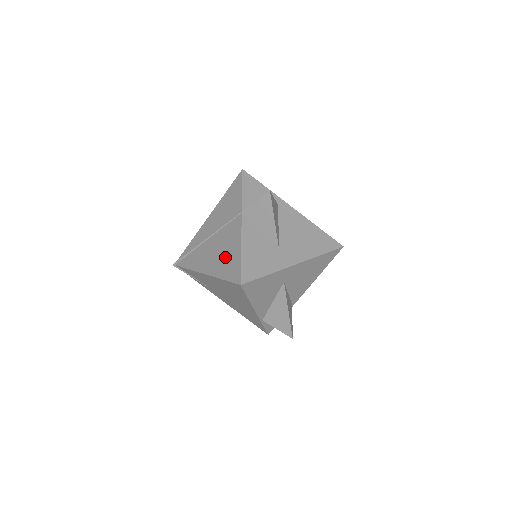
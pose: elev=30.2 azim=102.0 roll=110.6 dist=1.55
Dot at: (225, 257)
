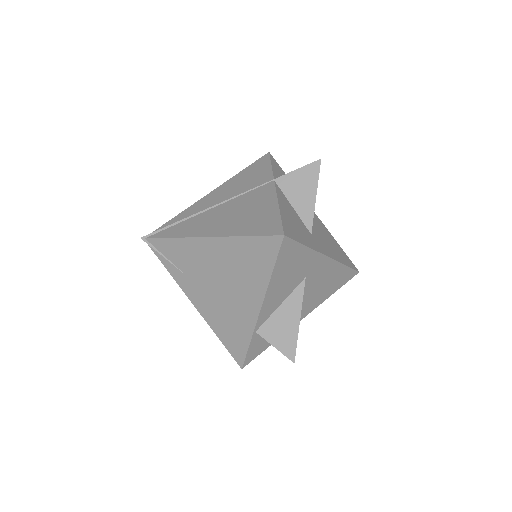
Dot at: (249, 216)
